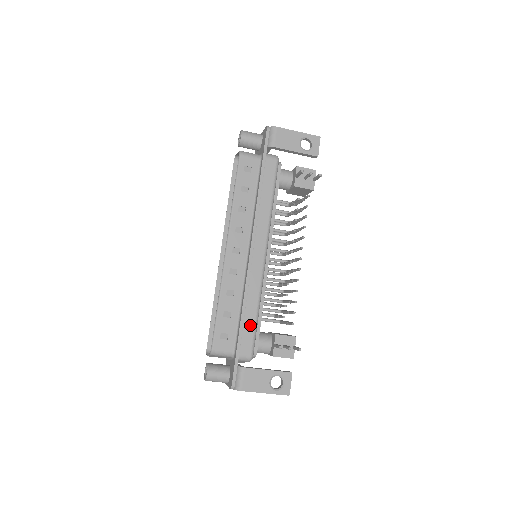
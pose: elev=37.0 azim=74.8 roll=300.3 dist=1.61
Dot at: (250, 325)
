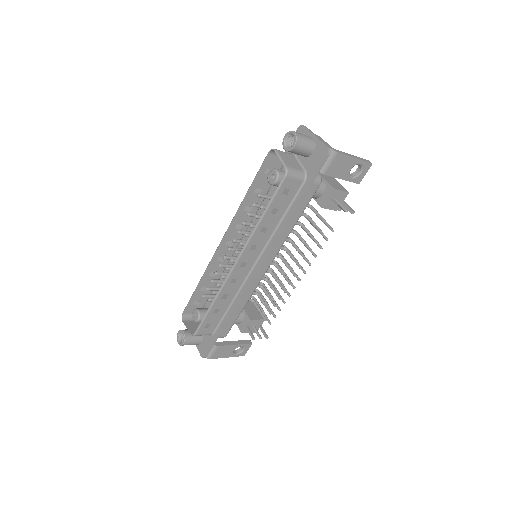
Dot at: (233, 318)
